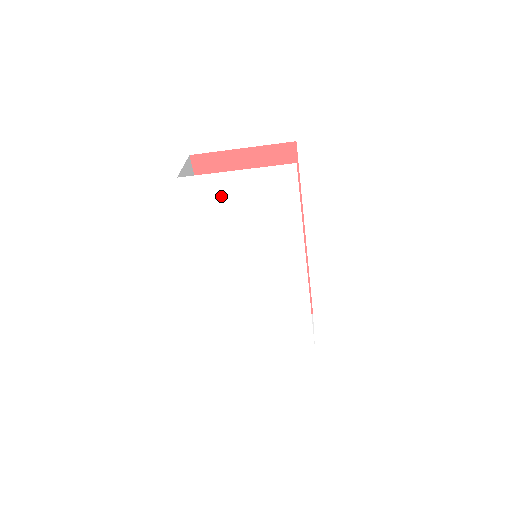
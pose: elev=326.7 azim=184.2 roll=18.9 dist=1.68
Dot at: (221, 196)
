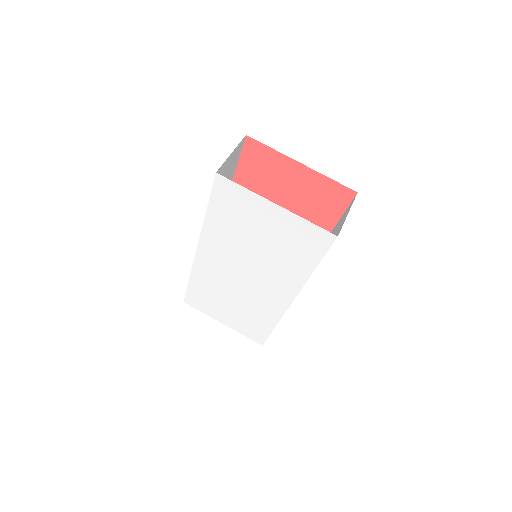
Dot at: (250, 212)
